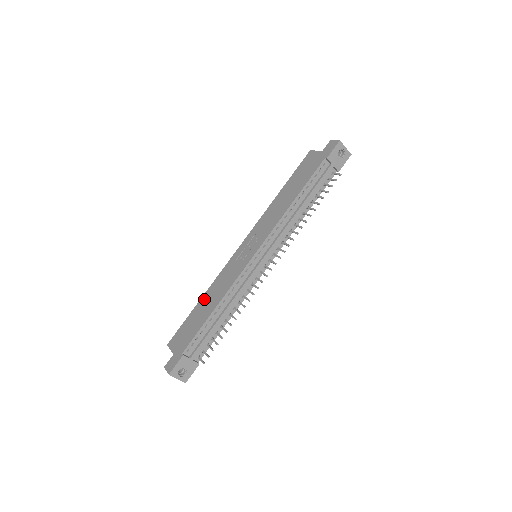
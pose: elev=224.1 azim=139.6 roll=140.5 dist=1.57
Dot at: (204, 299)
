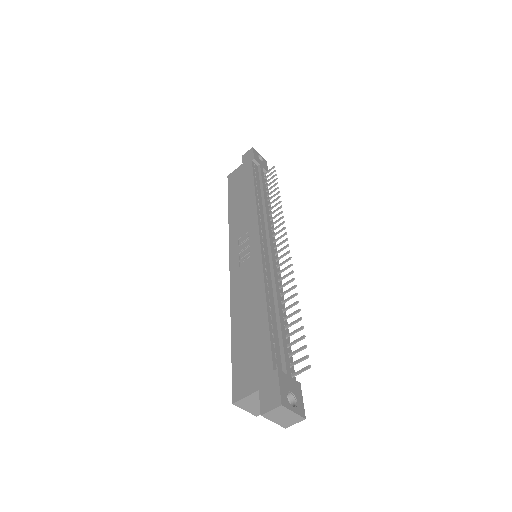
Dot at: (237, 320)
